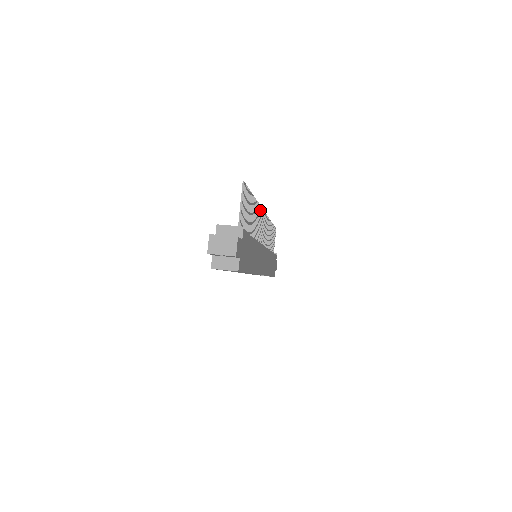
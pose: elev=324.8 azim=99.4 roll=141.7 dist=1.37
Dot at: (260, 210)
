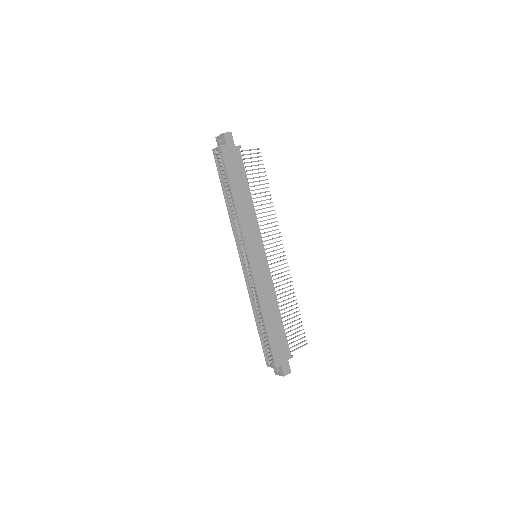
Dot at: occluded
